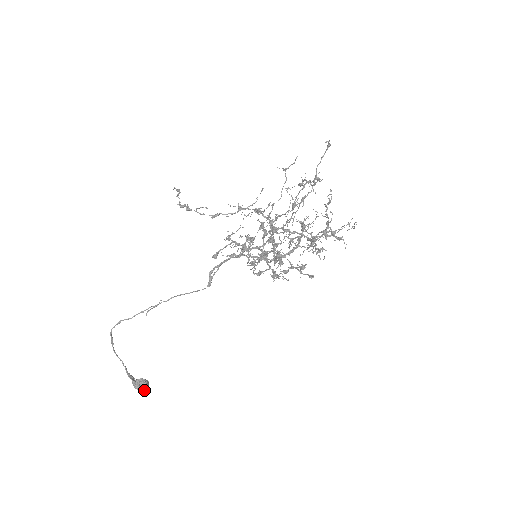
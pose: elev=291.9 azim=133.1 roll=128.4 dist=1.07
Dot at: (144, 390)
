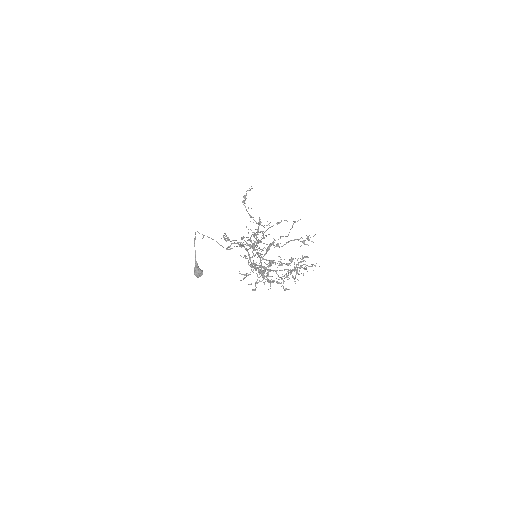
Dot at: (196, 275)
